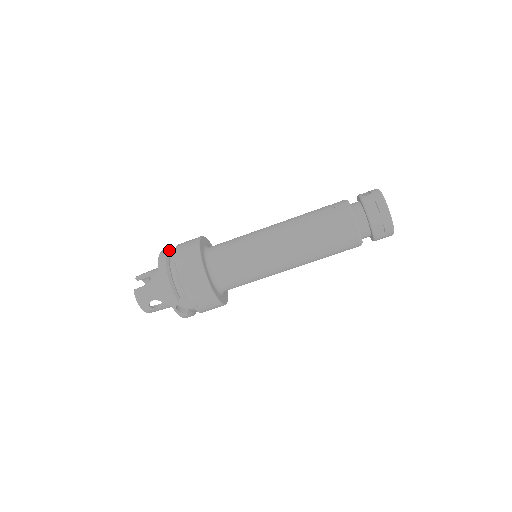
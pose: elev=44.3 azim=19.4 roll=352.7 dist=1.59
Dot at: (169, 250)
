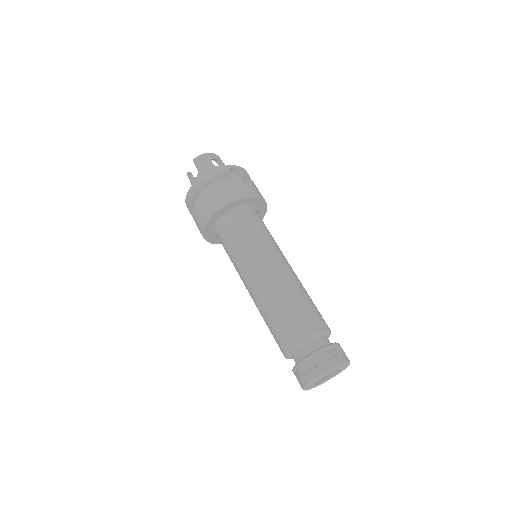
Dot at: (202, 186)
